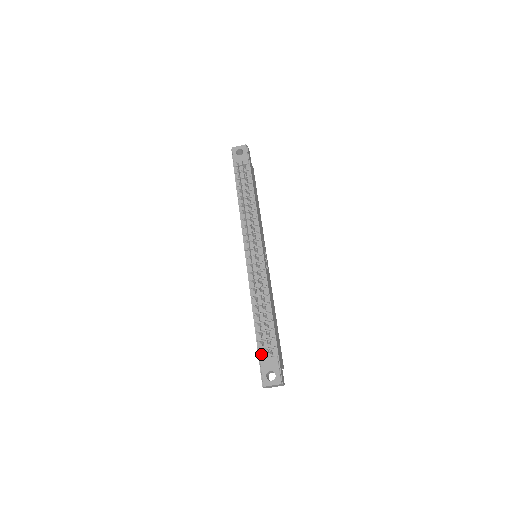
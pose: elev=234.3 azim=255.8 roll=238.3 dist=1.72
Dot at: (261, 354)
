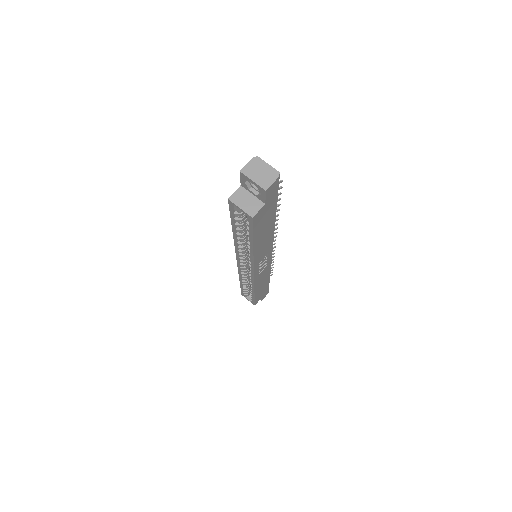
Dot at: occluded
